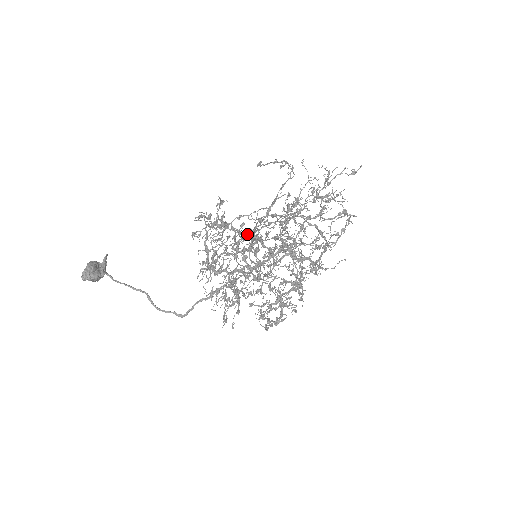
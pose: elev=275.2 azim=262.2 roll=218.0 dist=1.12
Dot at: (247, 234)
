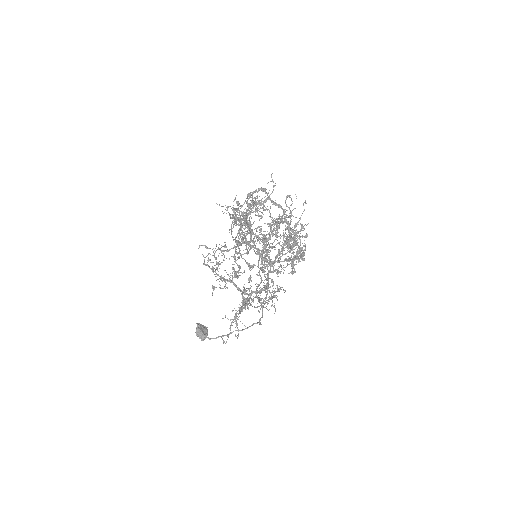
Dot at: occluded
